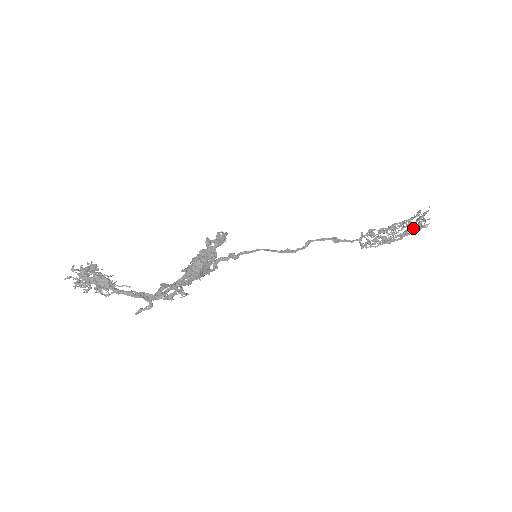
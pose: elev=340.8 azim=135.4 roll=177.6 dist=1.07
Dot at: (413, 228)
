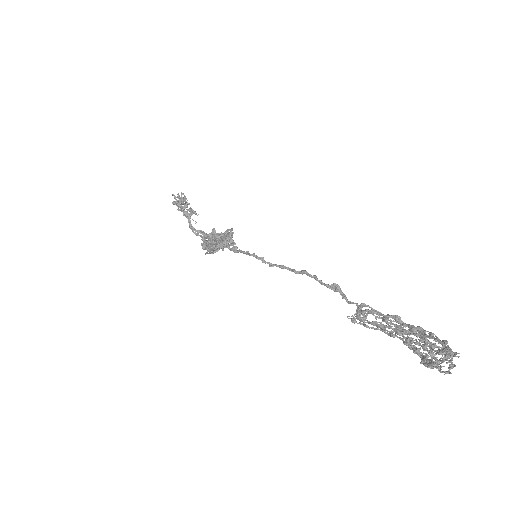
Dot at: (420, 356)
